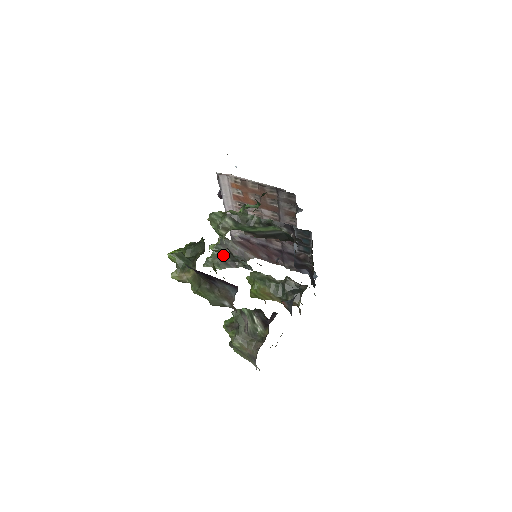
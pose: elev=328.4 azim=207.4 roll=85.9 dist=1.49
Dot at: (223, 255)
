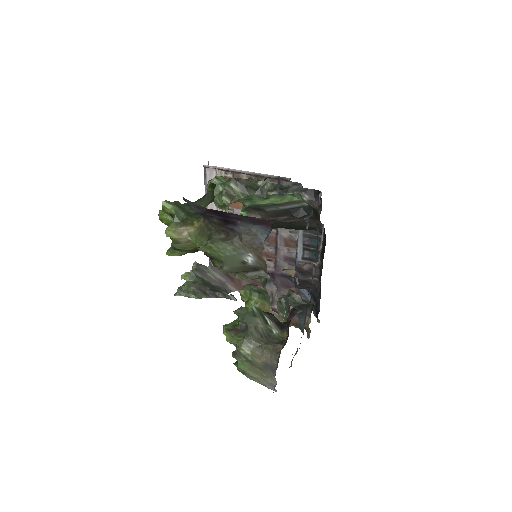
Dot at: (200, 282)
